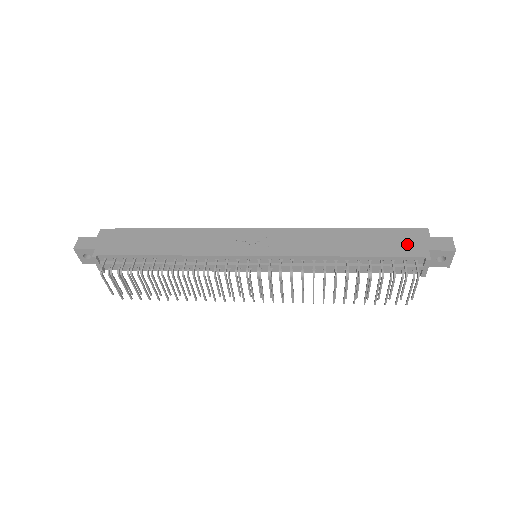
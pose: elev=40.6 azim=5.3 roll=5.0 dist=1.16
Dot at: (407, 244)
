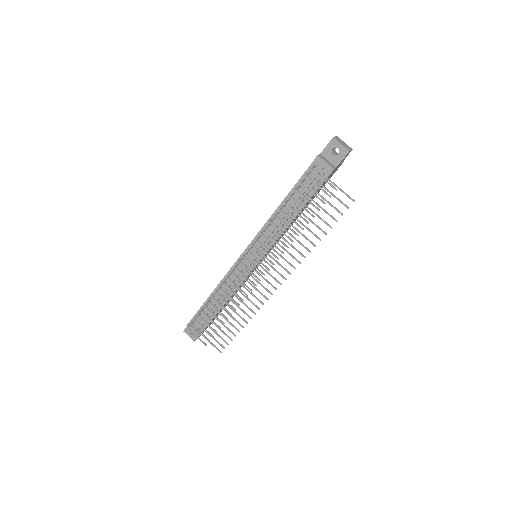
Dot at: occluded
